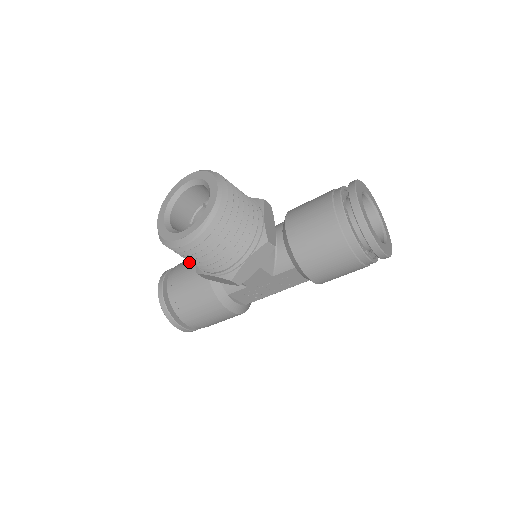
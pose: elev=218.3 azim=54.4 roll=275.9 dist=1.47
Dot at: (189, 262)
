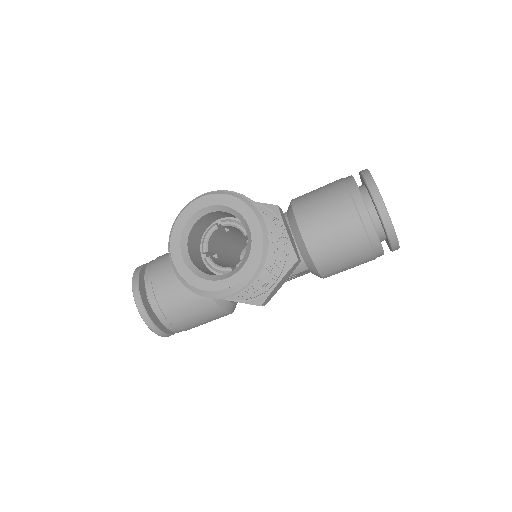
Dot at: (171, 268)
